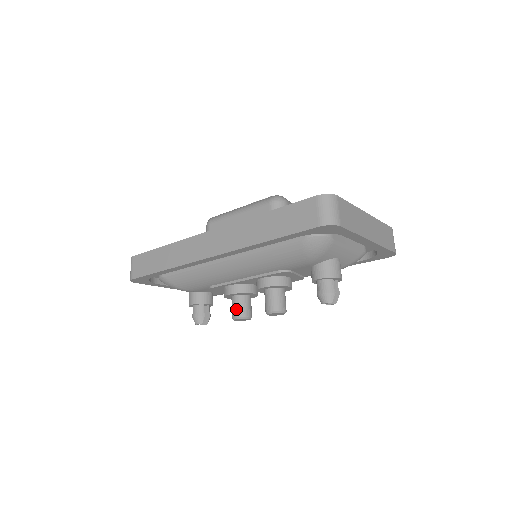
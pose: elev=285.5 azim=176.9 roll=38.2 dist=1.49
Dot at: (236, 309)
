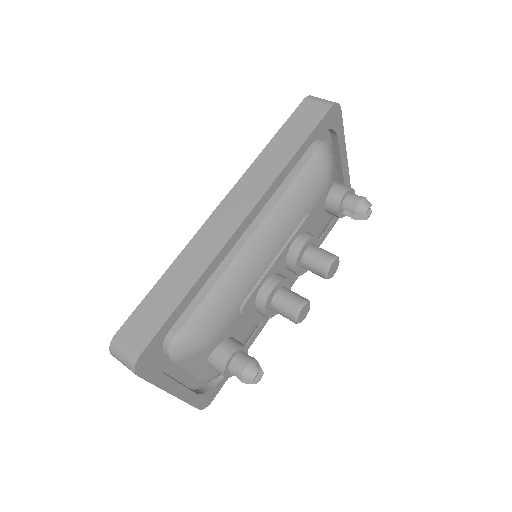
Dot at: (292, 300)
